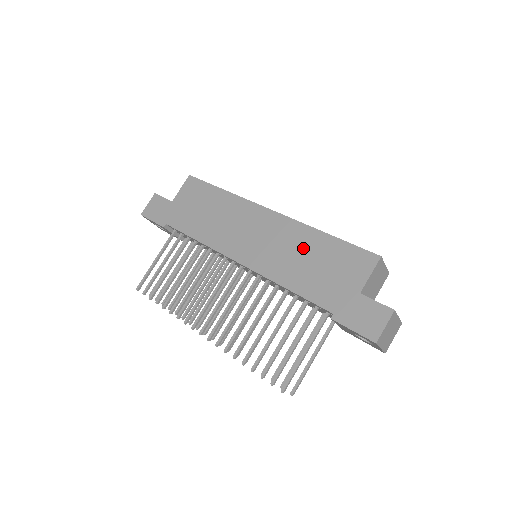
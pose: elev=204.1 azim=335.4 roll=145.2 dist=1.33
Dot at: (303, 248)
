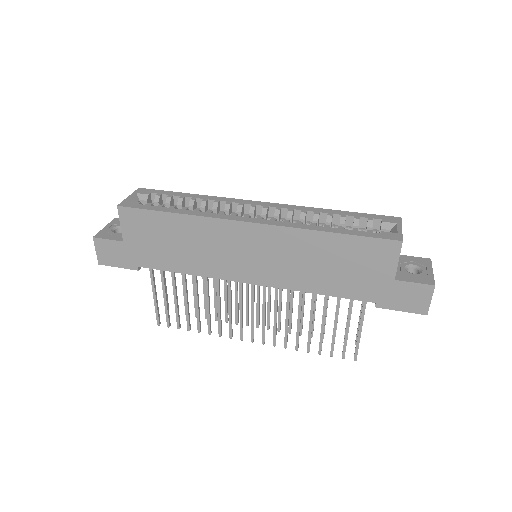
Dot at: (313, 254)
